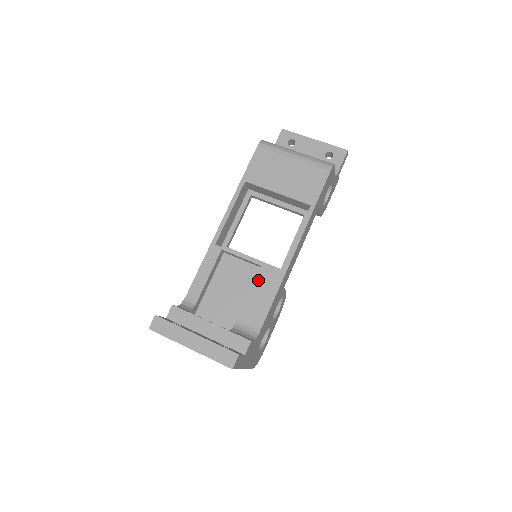
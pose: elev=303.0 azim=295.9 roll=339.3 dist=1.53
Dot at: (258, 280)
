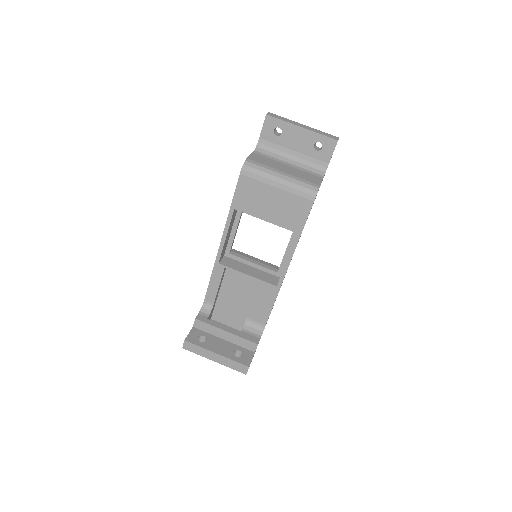
Dot at: (259, 292)
